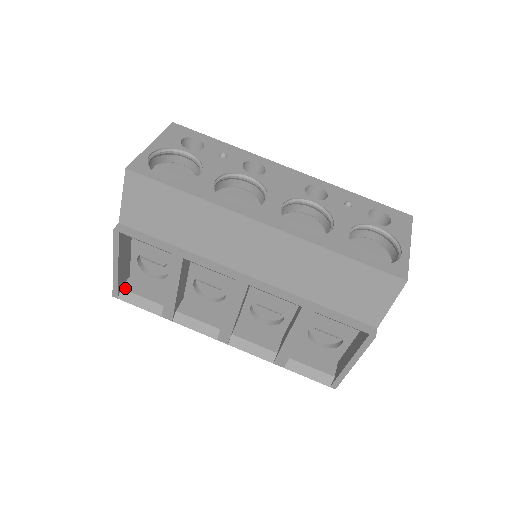
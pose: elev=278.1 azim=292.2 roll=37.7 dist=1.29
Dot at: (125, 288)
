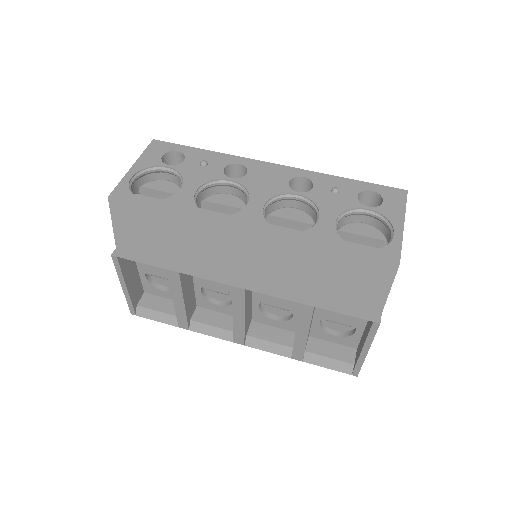
Dot at: (140, 305)
